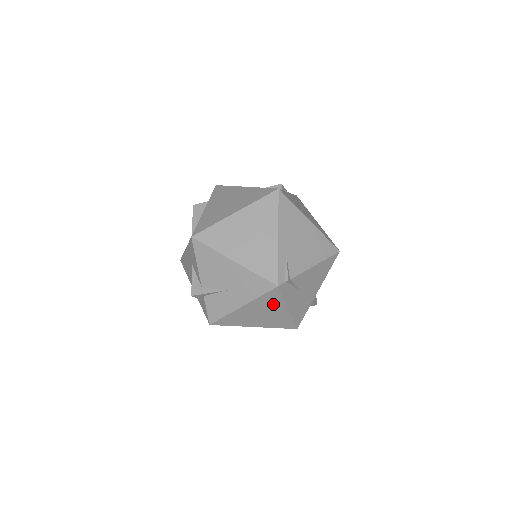
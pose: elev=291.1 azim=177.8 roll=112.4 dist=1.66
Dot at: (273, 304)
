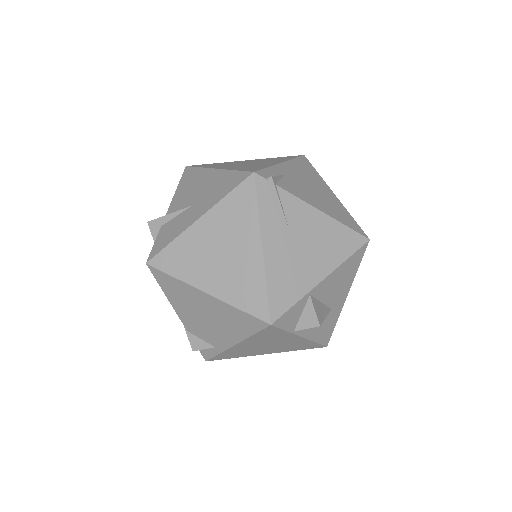
Dot at: (242, 224)
